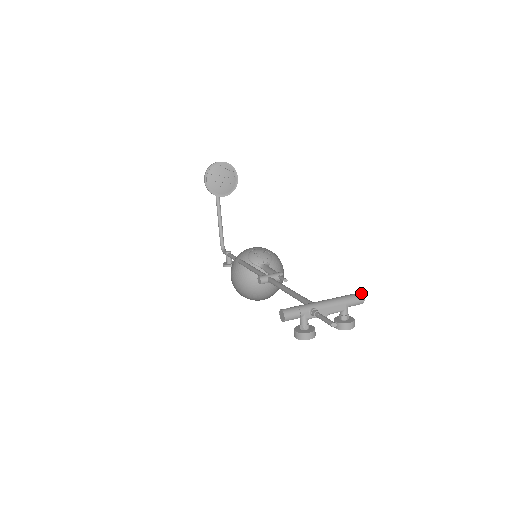
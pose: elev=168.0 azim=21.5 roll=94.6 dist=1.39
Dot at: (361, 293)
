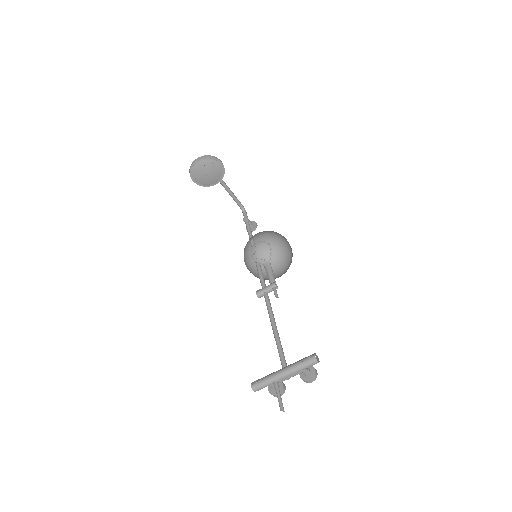
Dot at: (315, 357)
